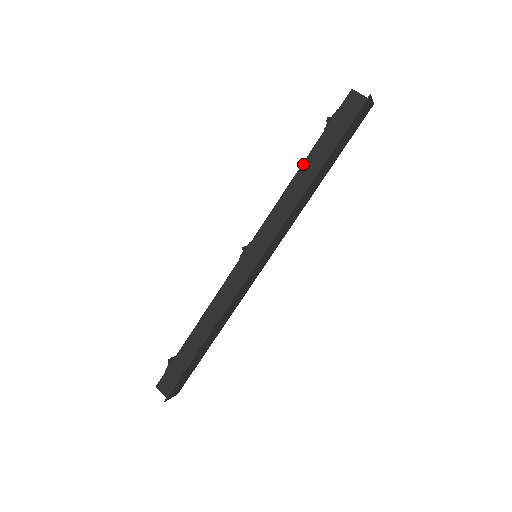
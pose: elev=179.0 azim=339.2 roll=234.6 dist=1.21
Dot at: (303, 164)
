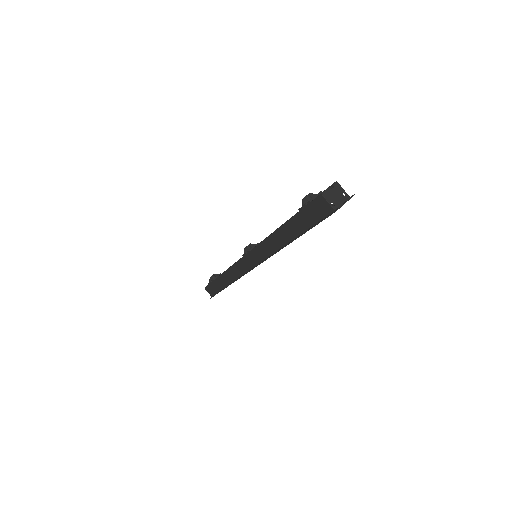
Dot at: (281, 227)
